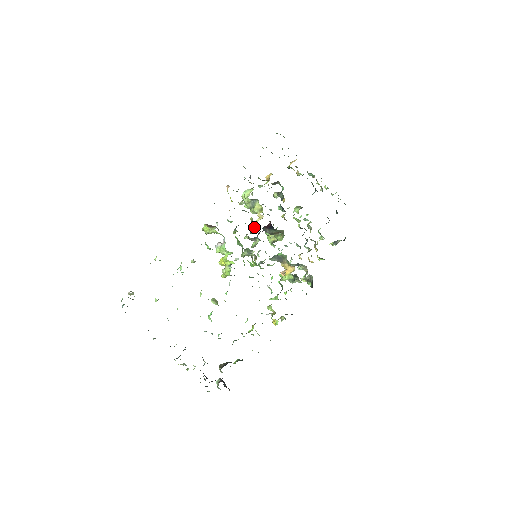
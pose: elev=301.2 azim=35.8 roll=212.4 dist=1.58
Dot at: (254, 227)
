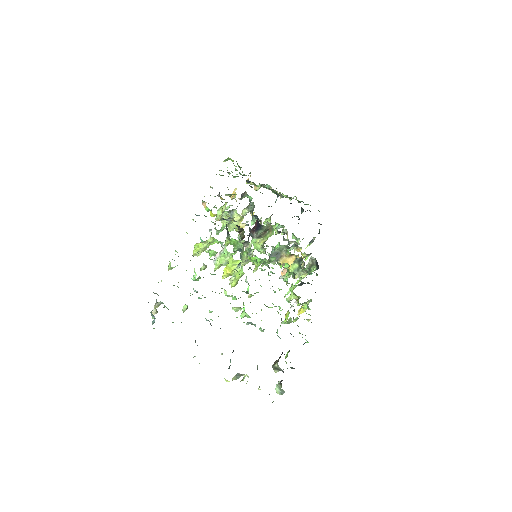
Dot at: (242, 233)
